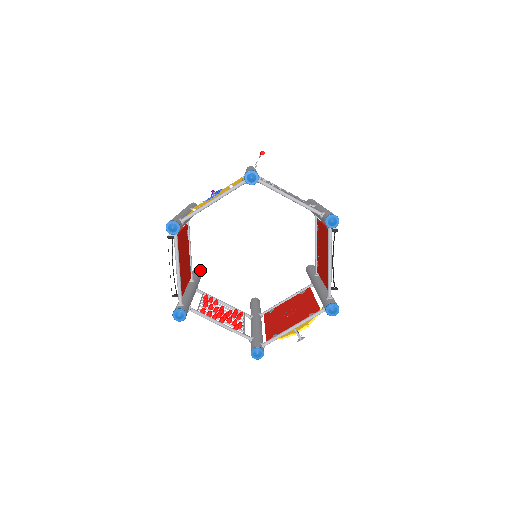
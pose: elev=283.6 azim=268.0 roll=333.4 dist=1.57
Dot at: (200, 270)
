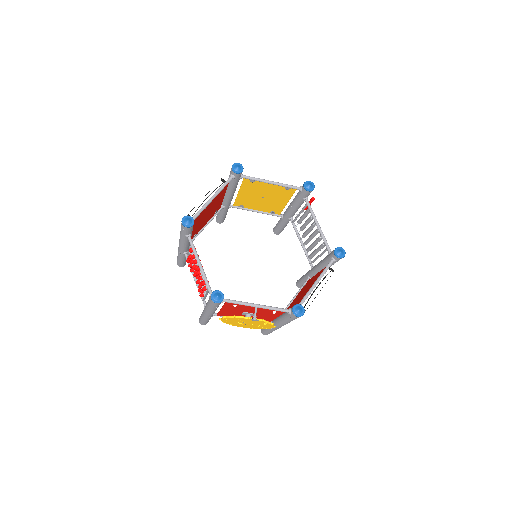
Dot at: occluded
